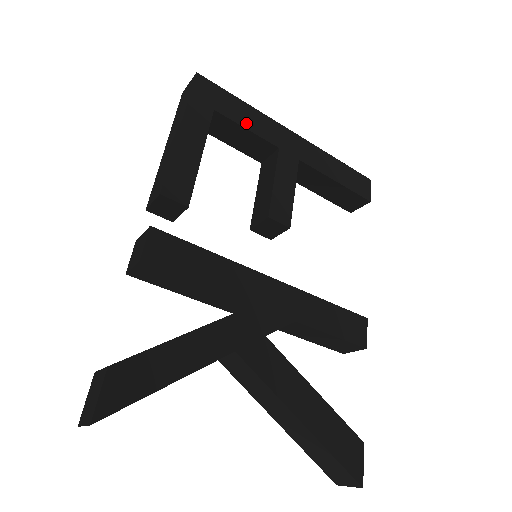
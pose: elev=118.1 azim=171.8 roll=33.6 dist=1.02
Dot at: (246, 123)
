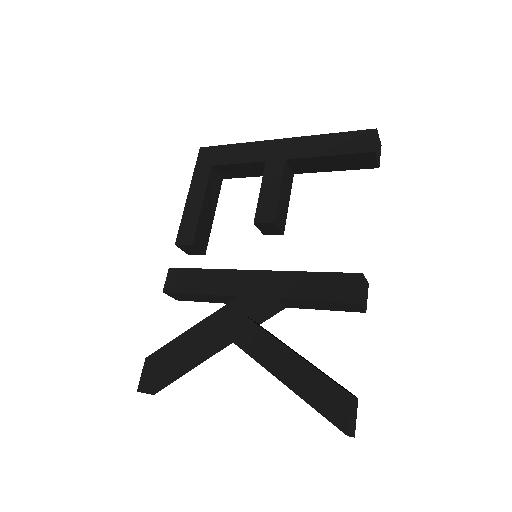
Dot at: (237, 159)
